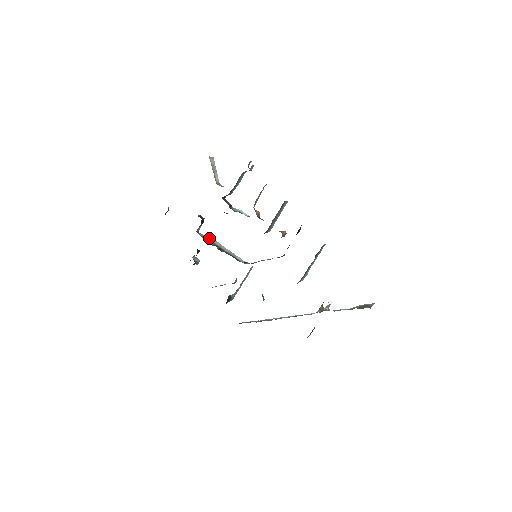
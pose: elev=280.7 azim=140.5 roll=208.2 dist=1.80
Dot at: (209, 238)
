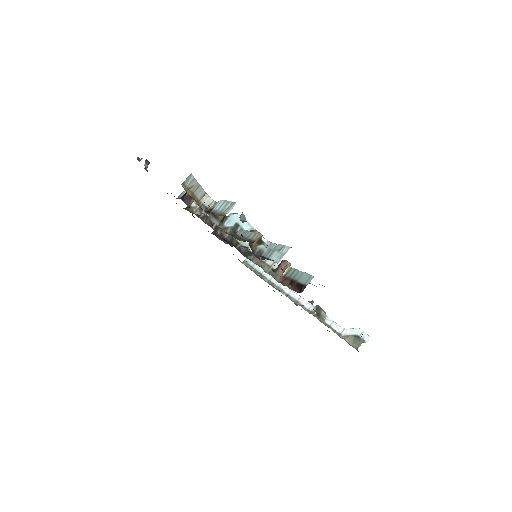
Dot at: occluded
